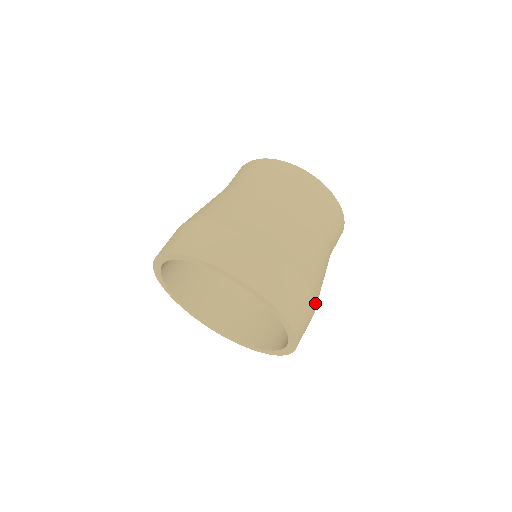
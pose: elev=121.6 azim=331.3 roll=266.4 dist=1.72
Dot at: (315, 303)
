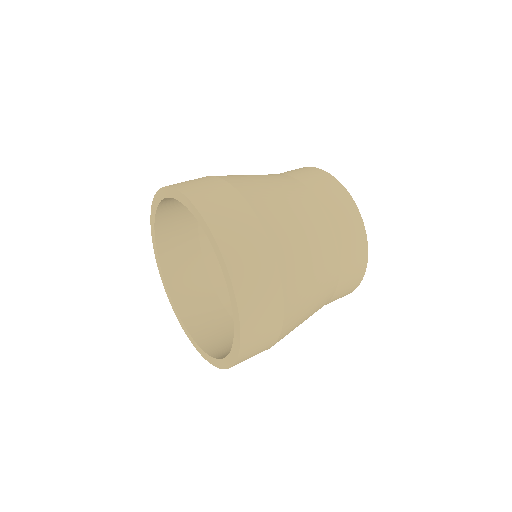
Dot at: (267, 232)
